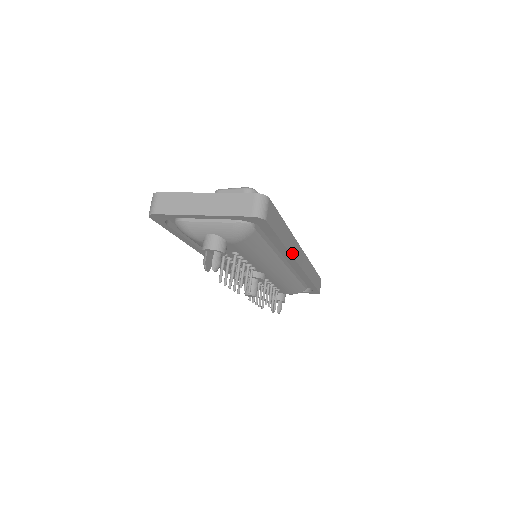
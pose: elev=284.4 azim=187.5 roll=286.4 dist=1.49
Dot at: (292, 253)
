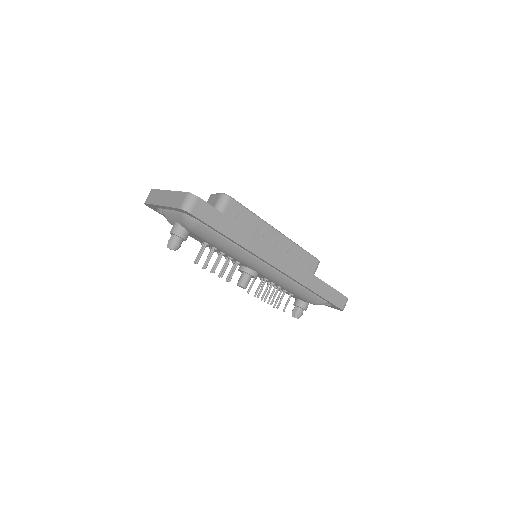
Dot at: (255, 252)
